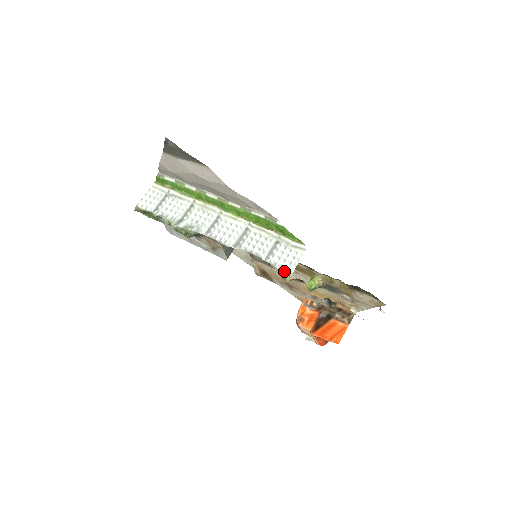
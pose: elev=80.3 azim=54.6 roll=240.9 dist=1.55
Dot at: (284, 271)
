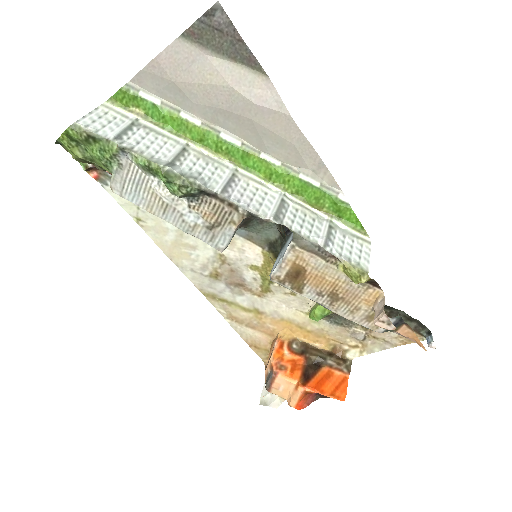
Dot at: (357, 266)
